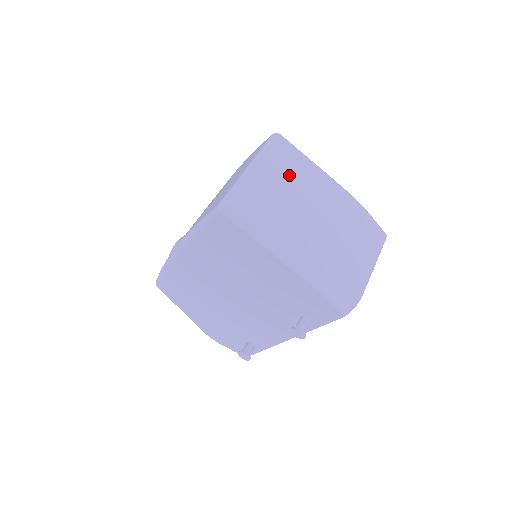
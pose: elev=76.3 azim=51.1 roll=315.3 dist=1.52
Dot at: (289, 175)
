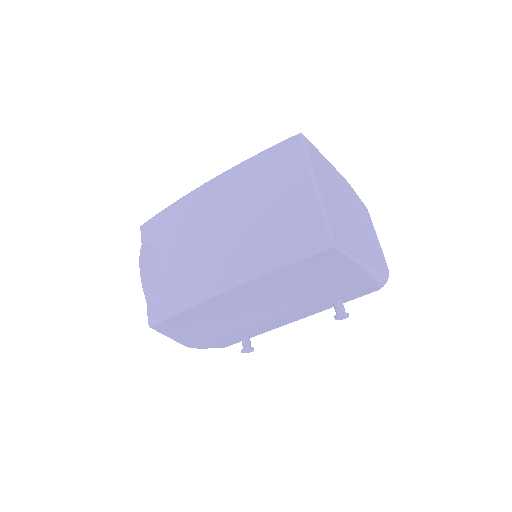
Dot at: (327, 179)
